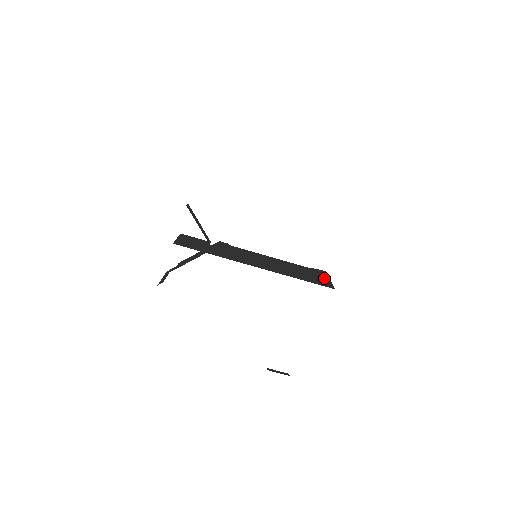
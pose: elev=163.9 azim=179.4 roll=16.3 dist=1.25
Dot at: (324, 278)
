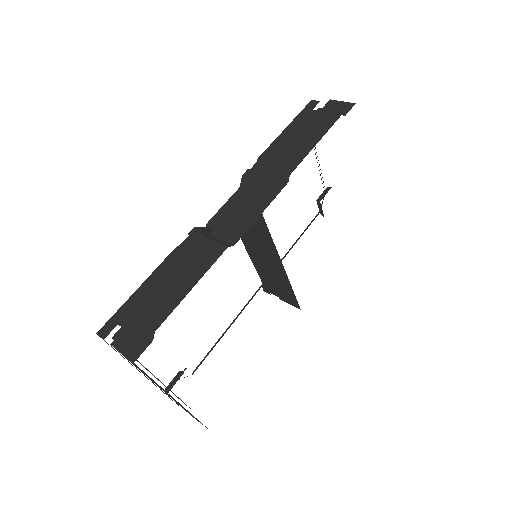
Dot at: (281, 297)
